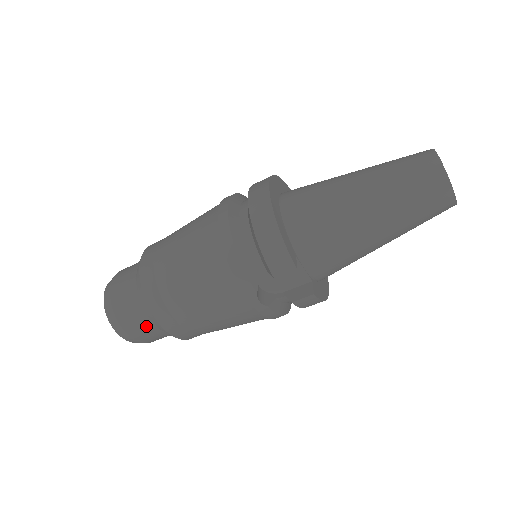
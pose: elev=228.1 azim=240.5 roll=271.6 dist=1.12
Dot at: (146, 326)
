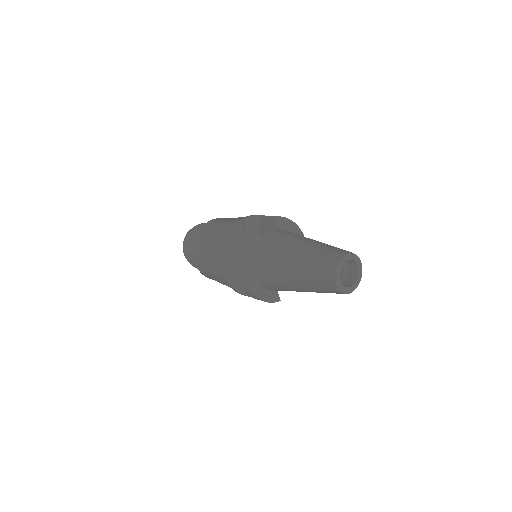
Dot at: occluded
